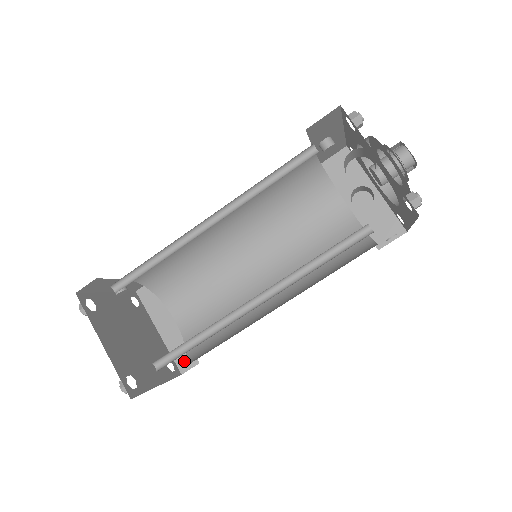
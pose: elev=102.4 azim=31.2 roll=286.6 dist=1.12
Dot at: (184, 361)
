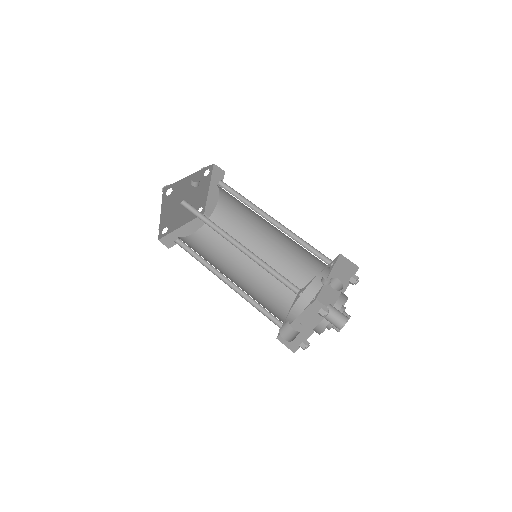
Dot at: (209, 212)
